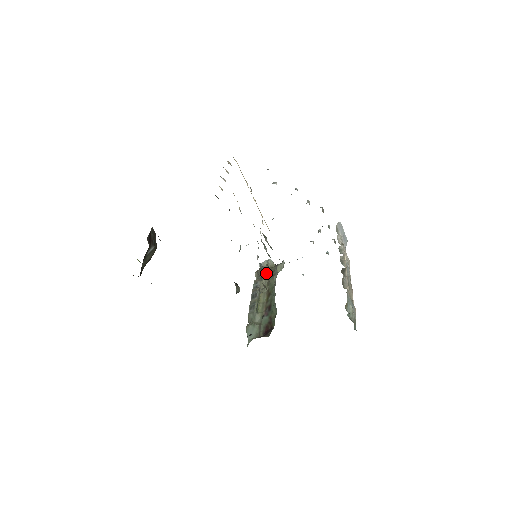
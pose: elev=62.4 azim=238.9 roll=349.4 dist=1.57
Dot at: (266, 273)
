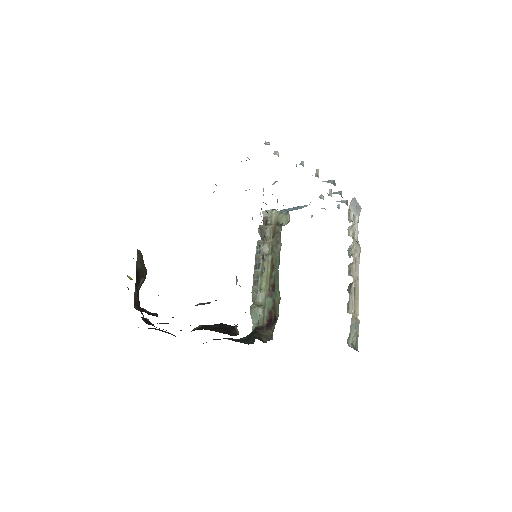
Dot at: (270, 231)
